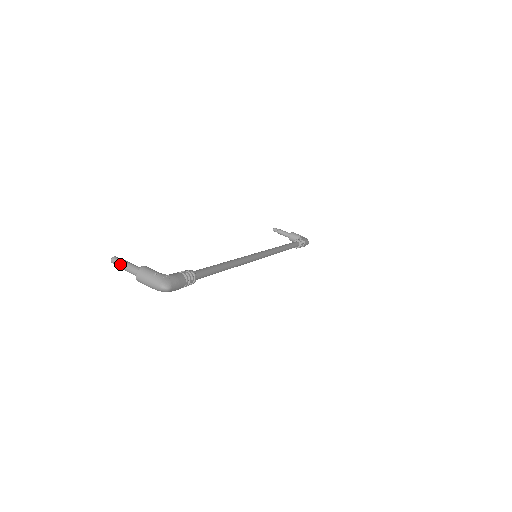
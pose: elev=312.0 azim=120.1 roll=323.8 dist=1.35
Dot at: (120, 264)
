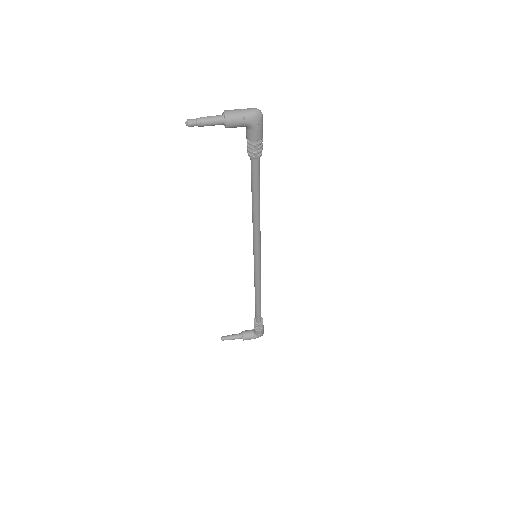
Dot at: (200, 117)
